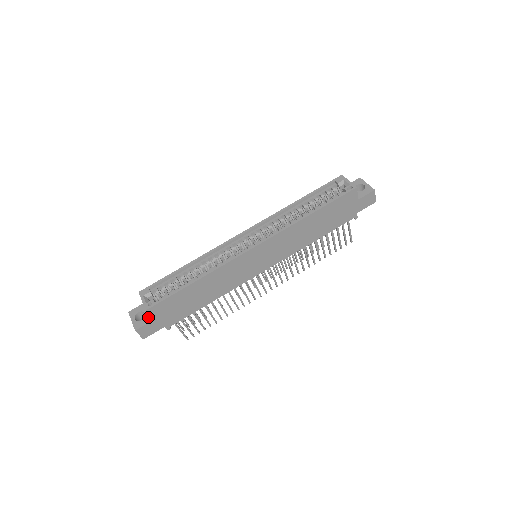
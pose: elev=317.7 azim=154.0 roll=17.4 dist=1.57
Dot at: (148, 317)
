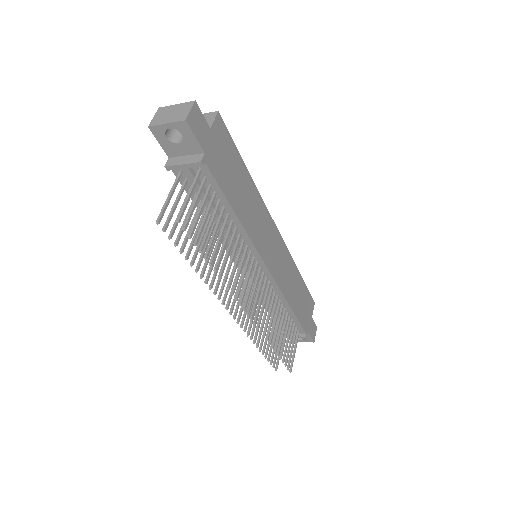
Dot at: occluded
